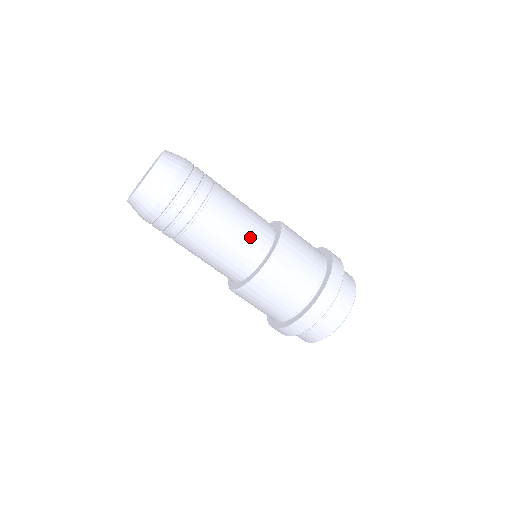
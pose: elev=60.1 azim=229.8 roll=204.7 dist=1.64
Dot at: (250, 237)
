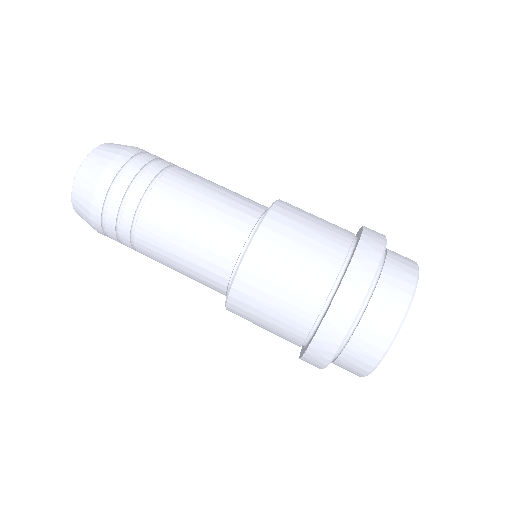
Dot at: occluded
